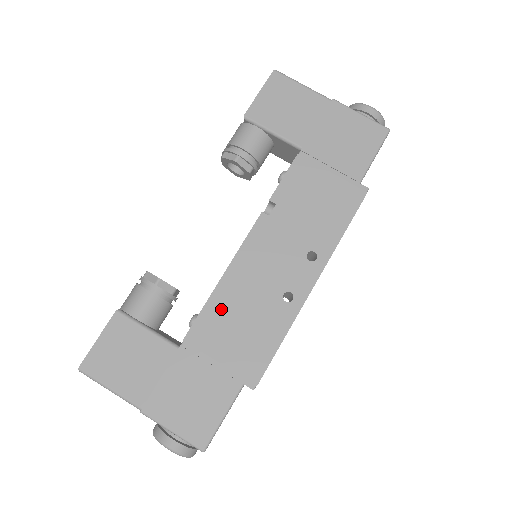
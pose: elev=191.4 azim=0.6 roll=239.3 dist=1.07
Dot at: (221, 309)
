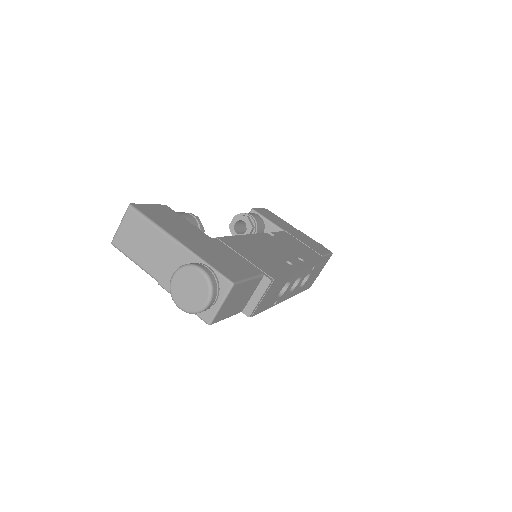
Dot at: (244, 243)
